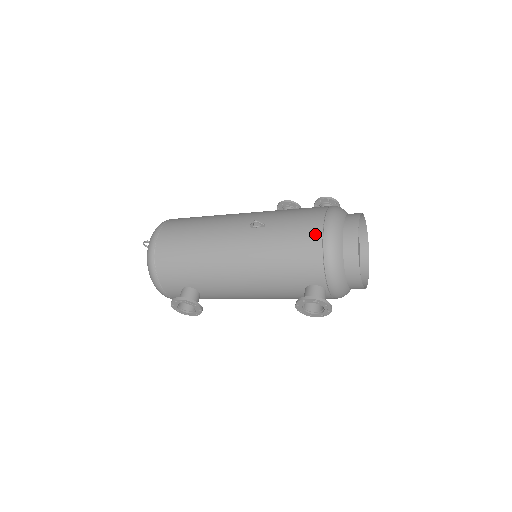
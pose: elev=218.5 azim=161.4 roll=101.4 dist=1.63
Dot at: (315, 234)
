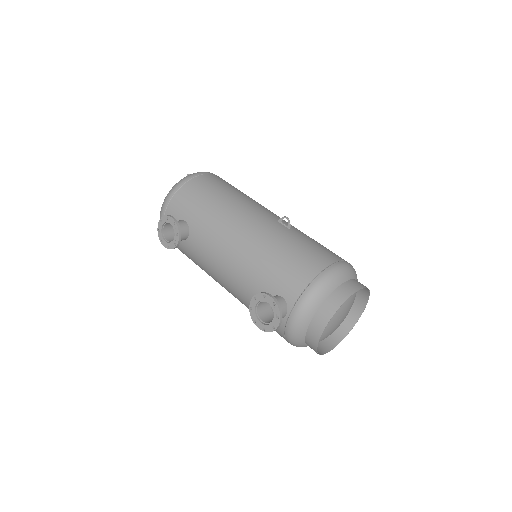
Dot at: (323, 261)
